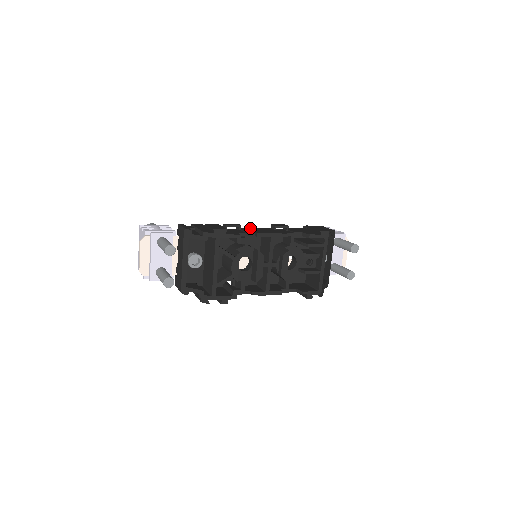
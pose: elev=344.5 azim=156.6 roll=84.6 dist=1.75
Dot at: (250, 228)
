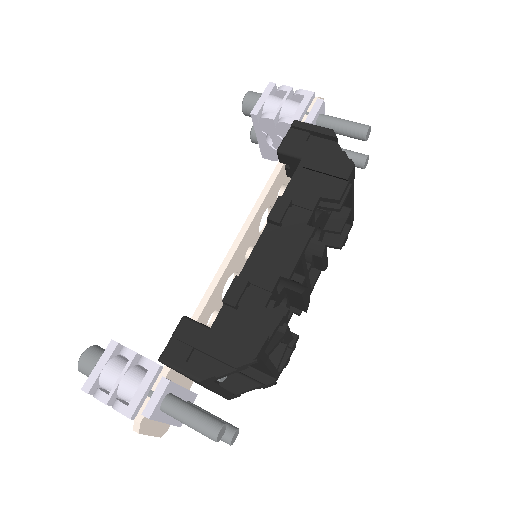
Dot at: (253, 261)
